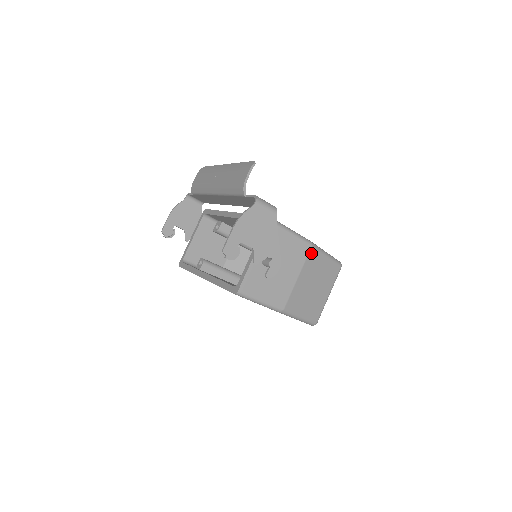
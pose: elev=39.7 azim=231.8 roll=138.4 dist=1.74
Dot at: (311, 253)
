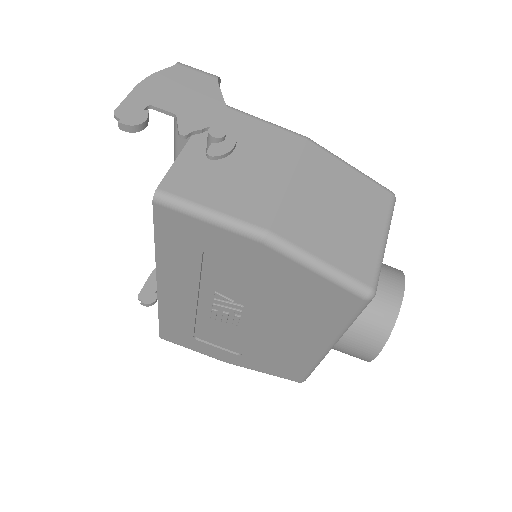
Dot at: (309, 150)
